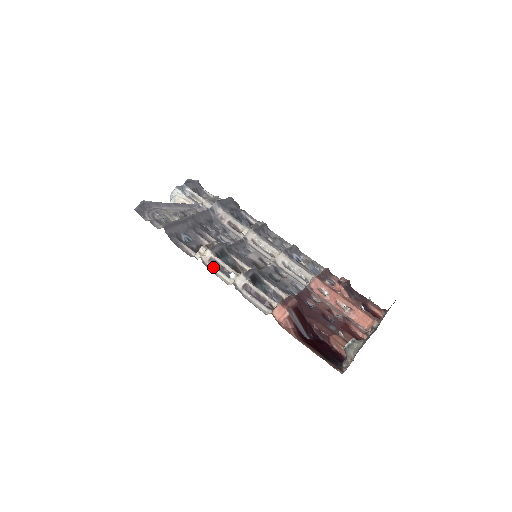
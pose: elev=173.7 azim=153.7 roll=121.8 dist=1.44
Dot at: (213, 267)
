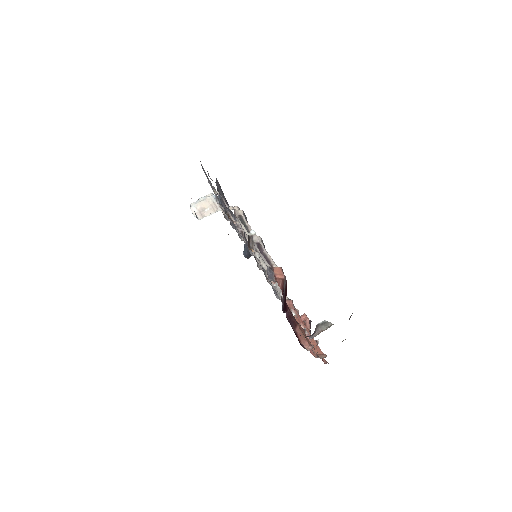
Dot at: (240, 220)
